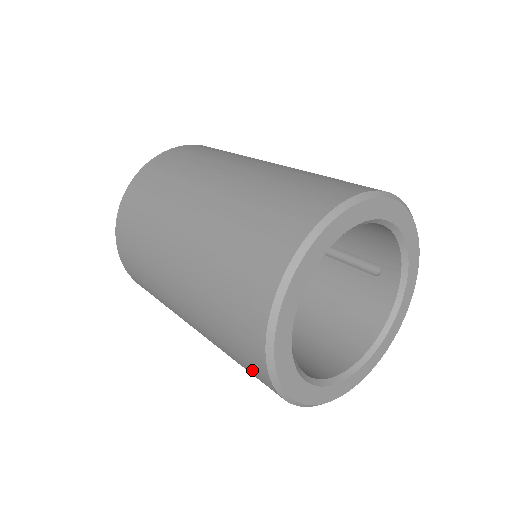
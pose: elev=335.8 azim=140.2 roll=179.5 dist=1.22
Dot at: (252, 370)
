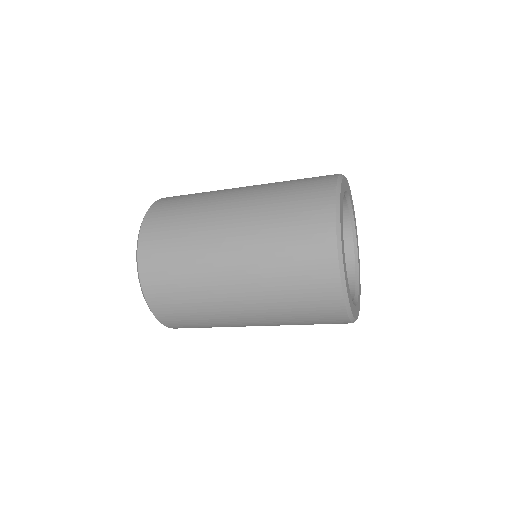
Dot at: (318, 285)
